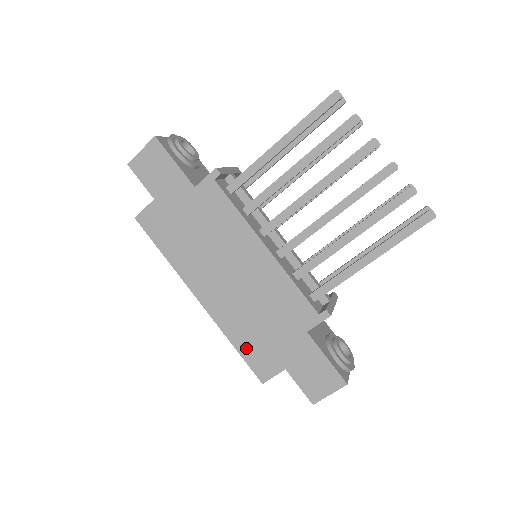
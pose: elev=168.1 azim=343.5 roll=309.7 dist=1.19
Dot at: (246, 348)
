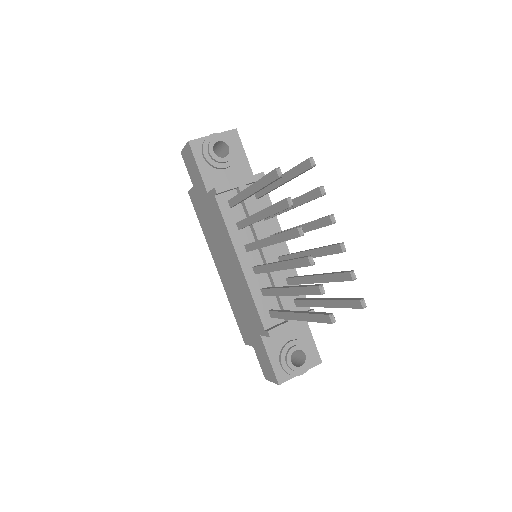
Dot at: (237, 317)
